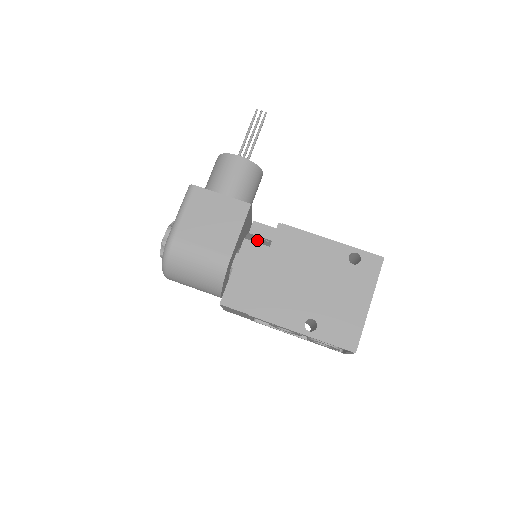
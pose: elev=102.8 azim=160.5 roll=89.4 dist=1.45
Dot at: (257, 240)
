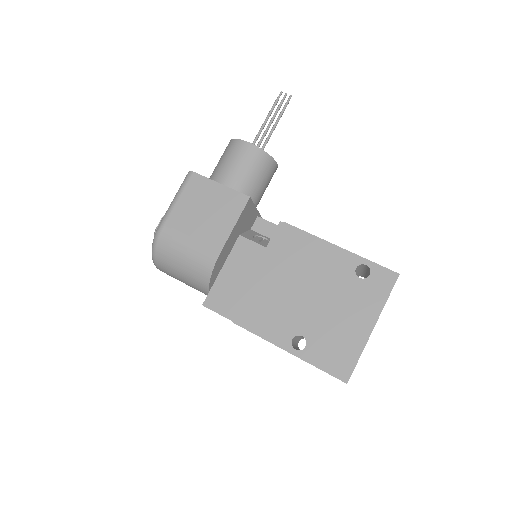
Dot at: (255, 238)
